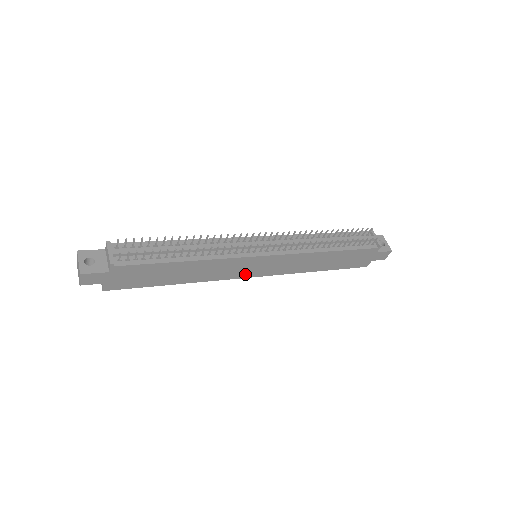
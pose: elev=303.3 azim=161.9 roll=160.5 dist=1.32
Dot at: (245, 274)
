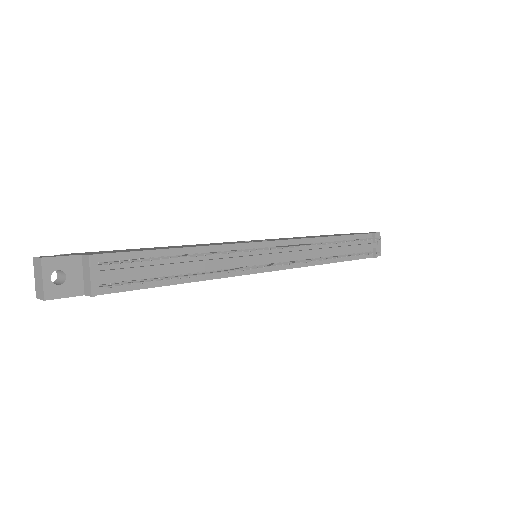
Dot at: occluded
